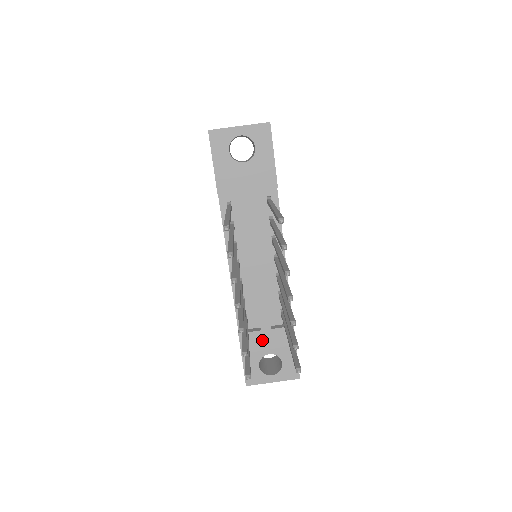
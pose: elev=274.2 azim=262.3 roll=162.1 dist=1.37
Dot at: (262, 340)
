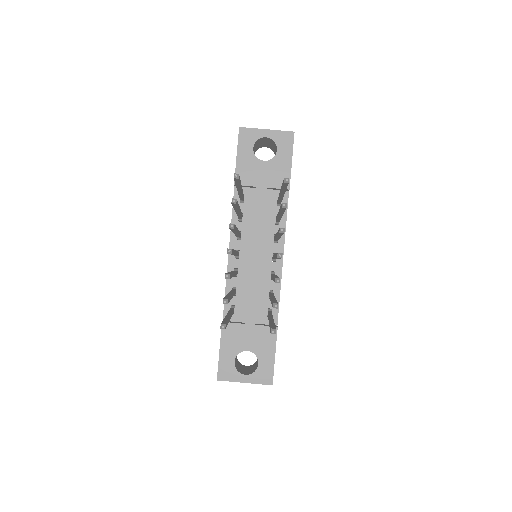
Dot at: (244, 334)
